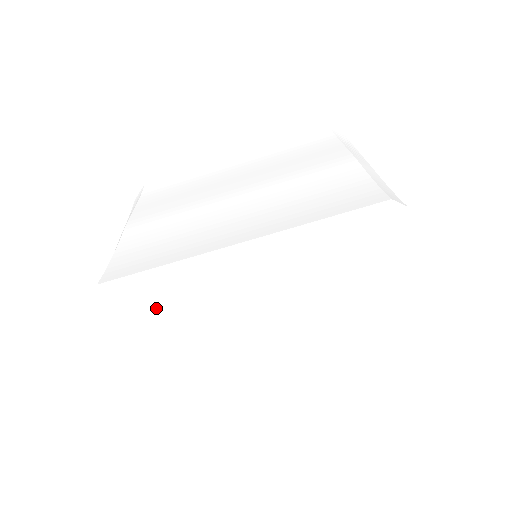
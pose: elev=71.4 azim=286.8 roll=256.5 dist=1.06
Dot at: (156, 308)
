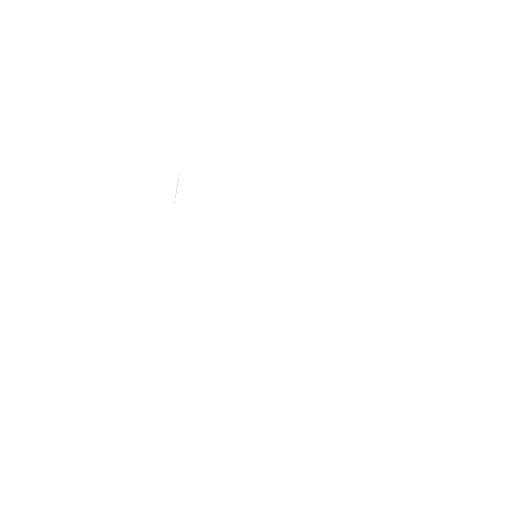
Dot at: (186, 325)
